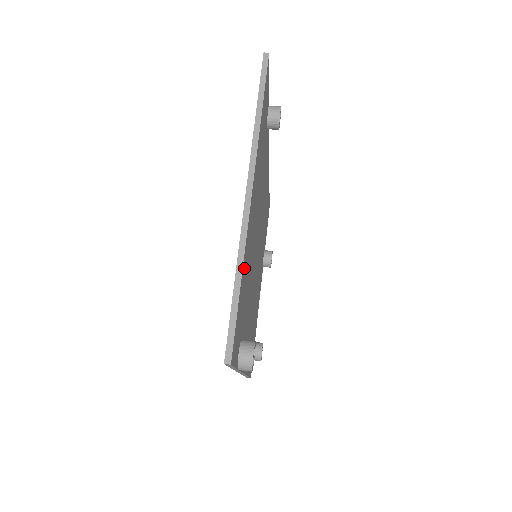
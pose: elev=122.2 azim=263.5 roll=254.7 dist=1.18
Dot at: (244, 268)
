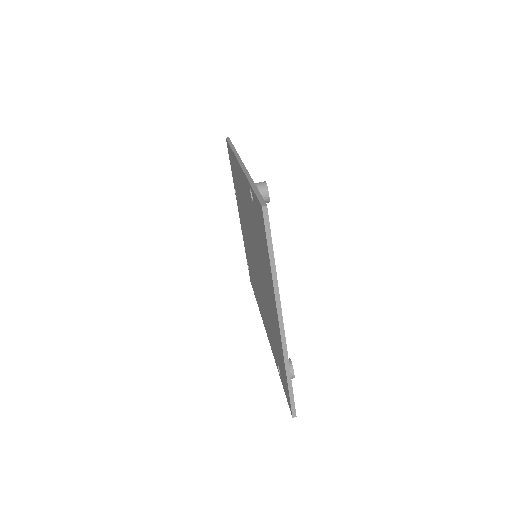
Dot at: occluded
